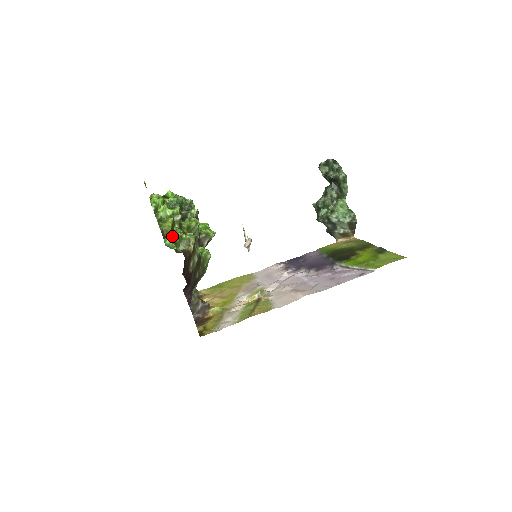
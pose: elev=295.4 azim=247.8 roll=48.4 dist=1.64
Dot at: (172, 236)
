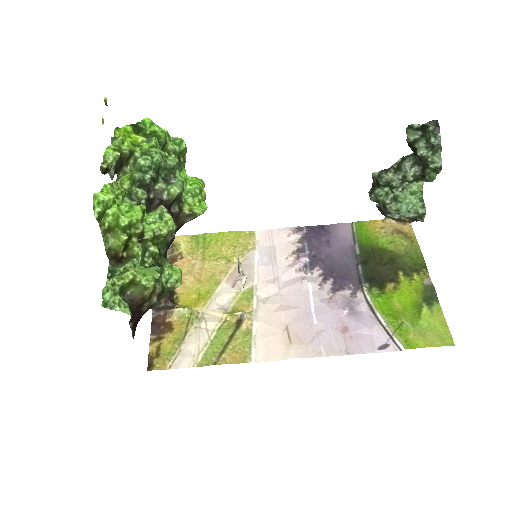
Dot at: (125, 251)
